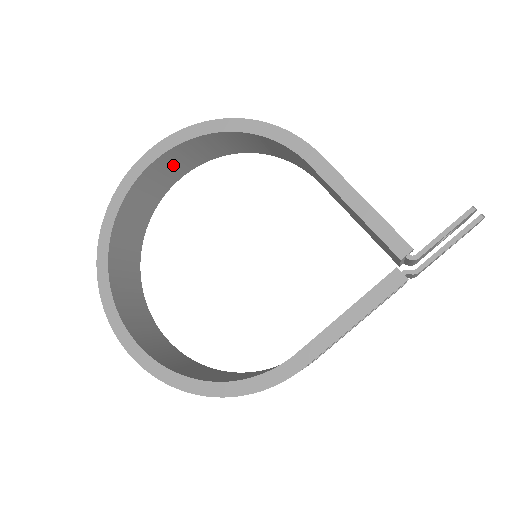
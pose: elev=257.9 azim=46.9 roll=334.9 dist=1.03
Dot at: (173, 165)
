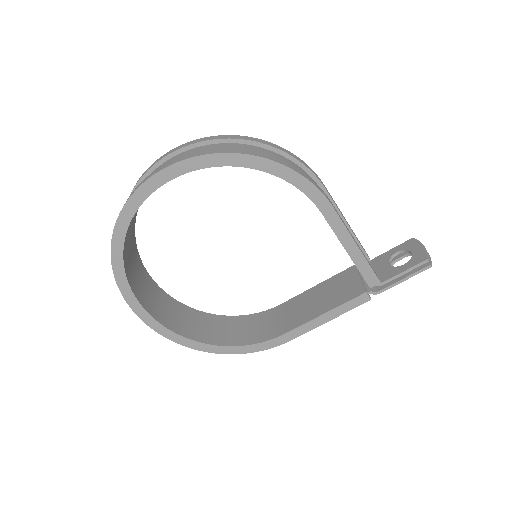
Dot at: occluded
